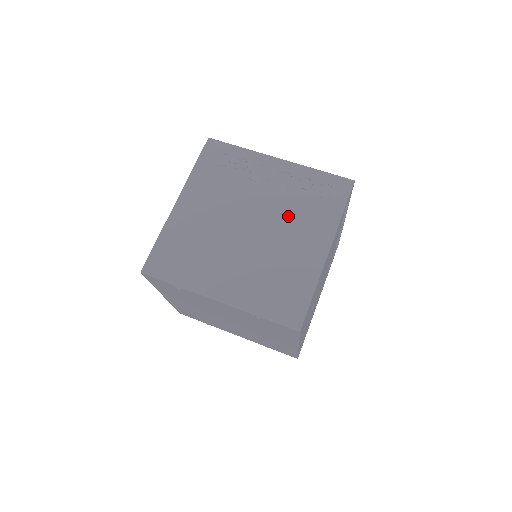
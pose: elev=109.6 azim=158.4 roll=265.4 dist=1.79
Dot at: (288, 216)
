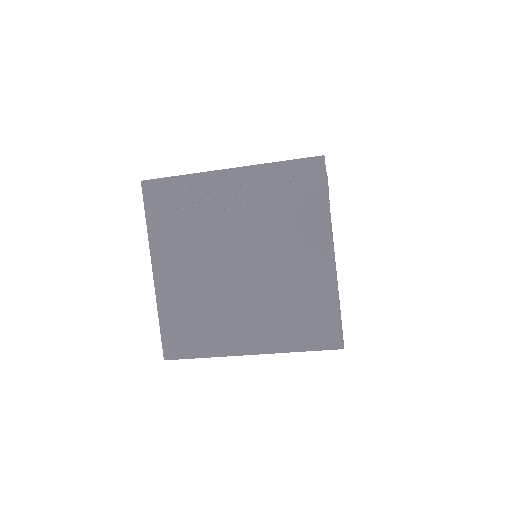
Dot at: (273, 234)
